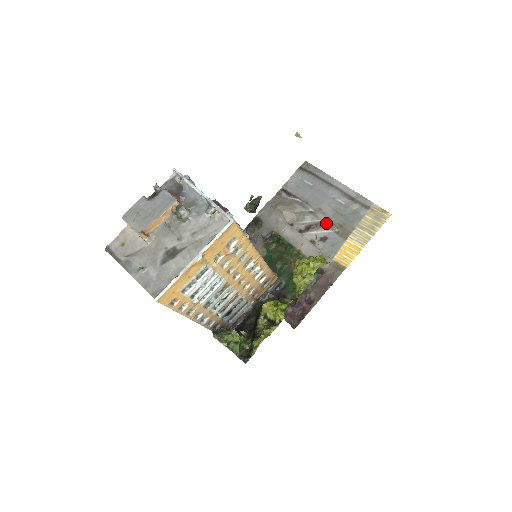
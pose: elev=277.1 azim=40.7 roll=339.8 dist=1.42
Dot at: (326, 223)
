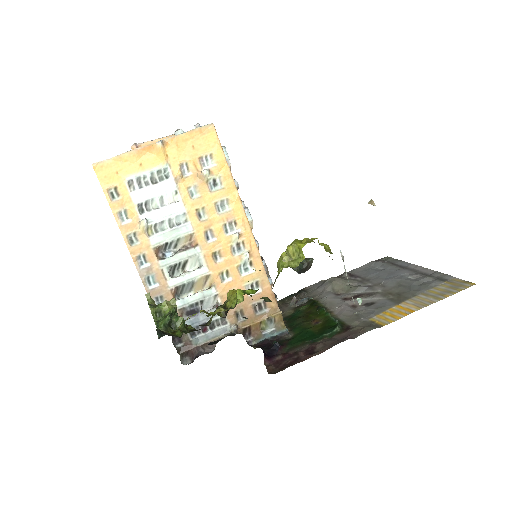
Dot at: (381, 292)
